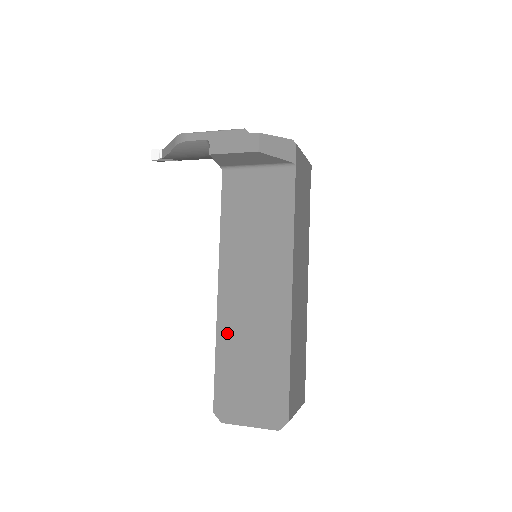
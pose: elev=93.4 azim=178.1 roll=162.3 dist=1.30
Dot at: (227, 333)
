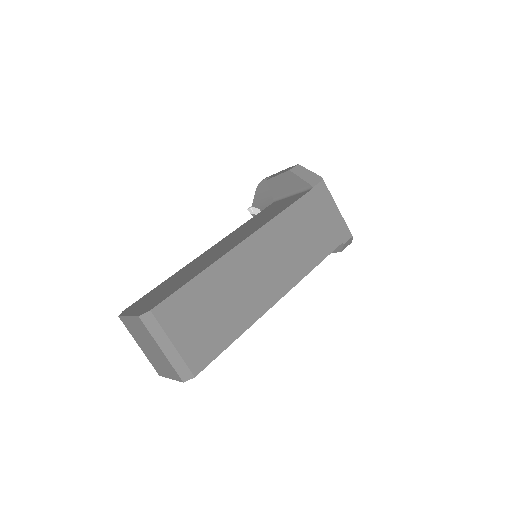
Dot at: (185, 269)
